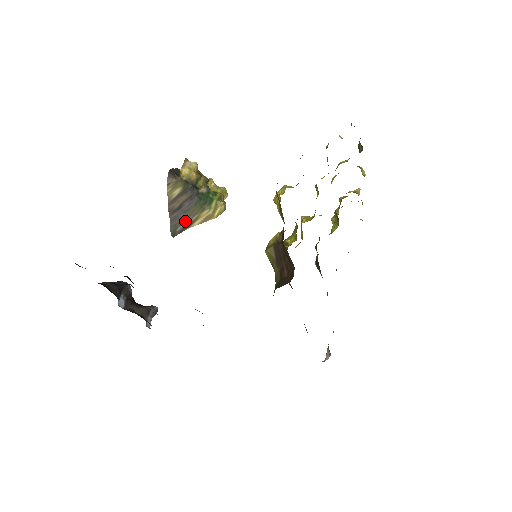
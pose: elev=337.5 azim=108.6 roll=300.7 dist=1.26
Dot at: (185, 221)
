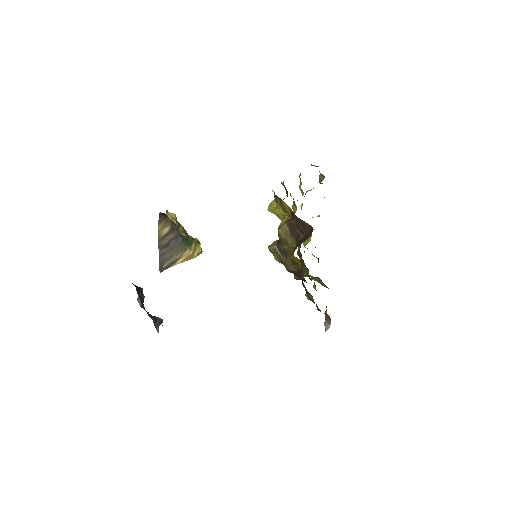
Dot at: (170, 259)
